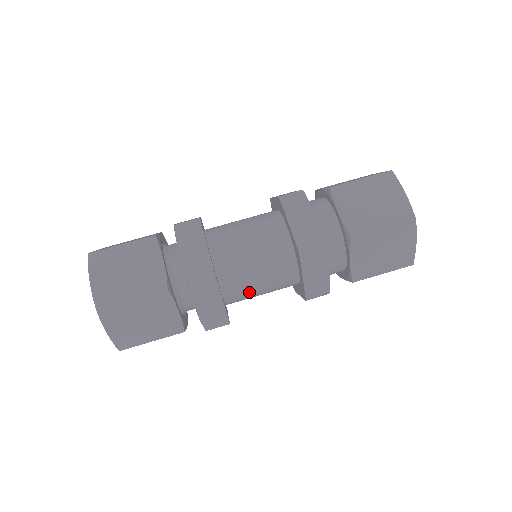
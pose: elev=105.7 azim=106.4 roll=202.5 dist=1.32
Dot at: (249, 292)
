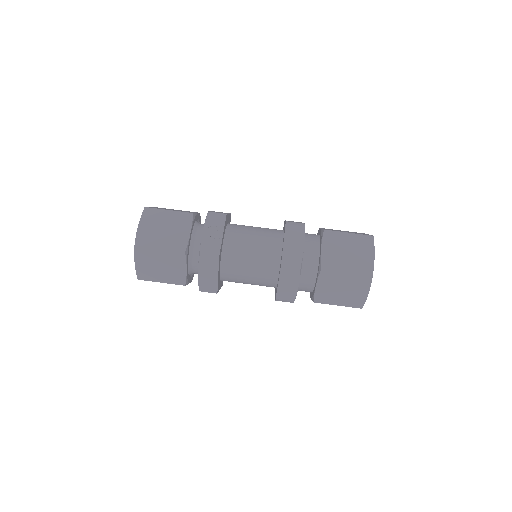
Dot at: occluded
